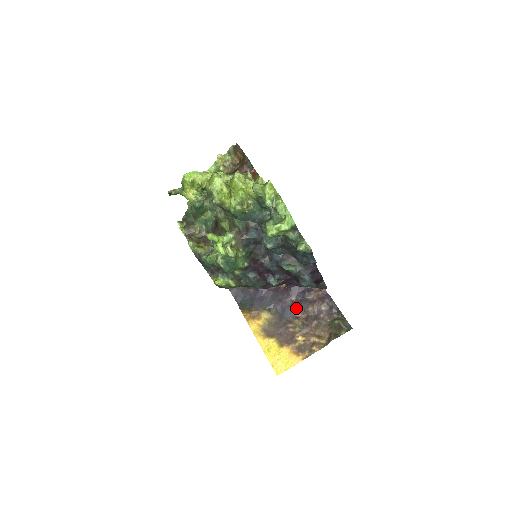
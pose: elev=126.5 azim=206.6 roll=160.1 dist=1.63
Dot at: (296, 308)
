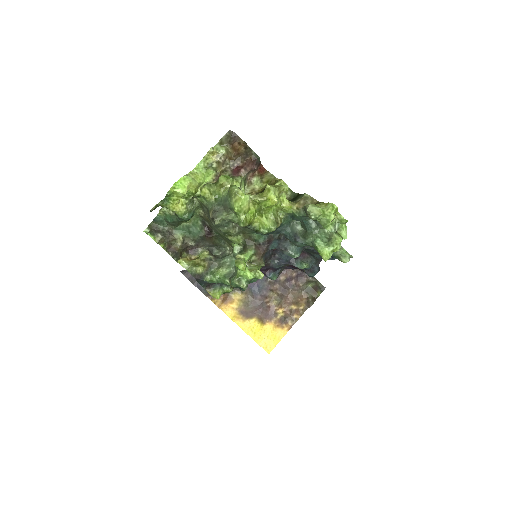
Dot at: (267, 281)
